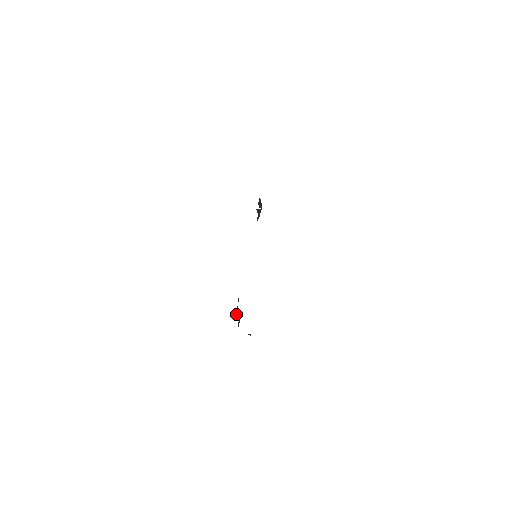
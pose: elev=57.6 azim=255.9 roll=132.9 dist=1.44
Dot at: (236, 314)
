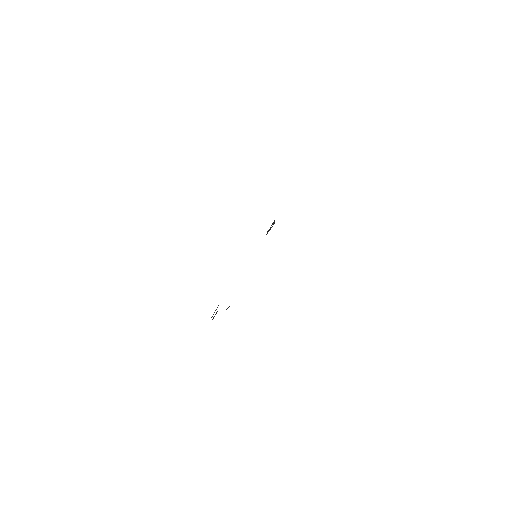
Dot at: occluded
